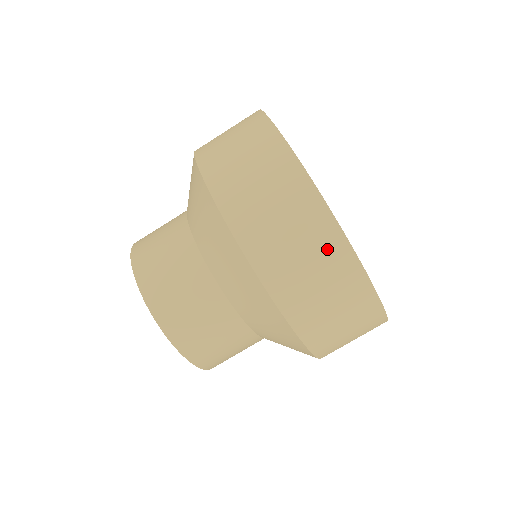
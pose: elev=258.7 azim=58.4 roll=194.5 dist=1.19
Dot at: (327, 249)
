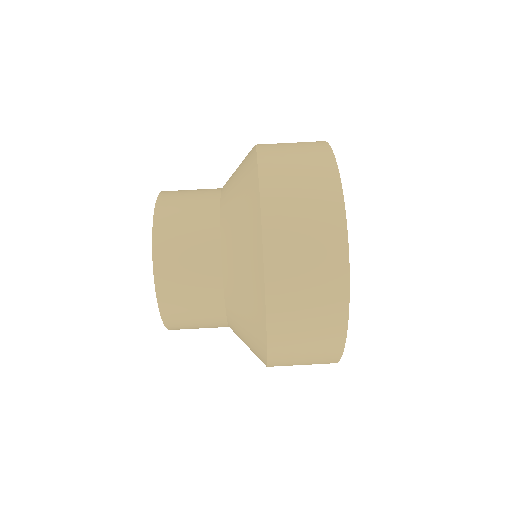
Dot at: (329, 316)
